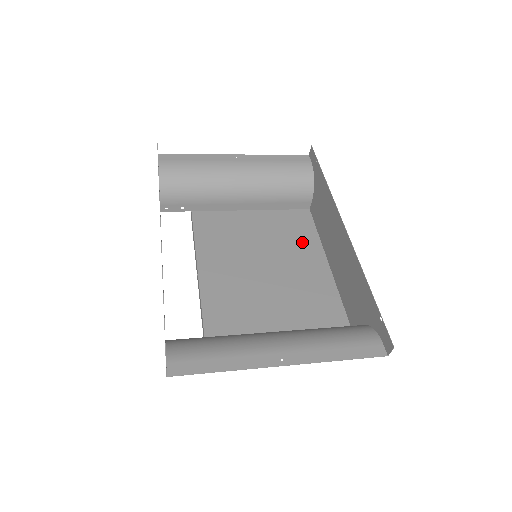
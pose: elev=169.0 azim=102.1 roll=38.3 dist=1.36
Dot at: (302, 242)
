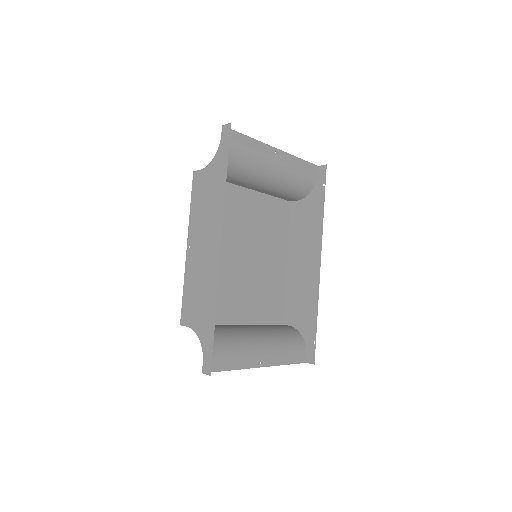
Dot at: (278, 236)
